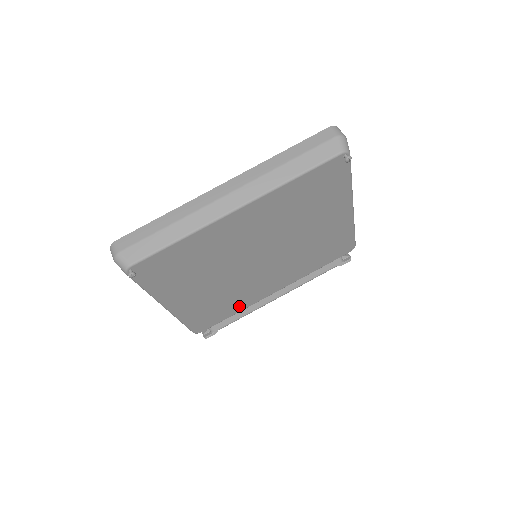
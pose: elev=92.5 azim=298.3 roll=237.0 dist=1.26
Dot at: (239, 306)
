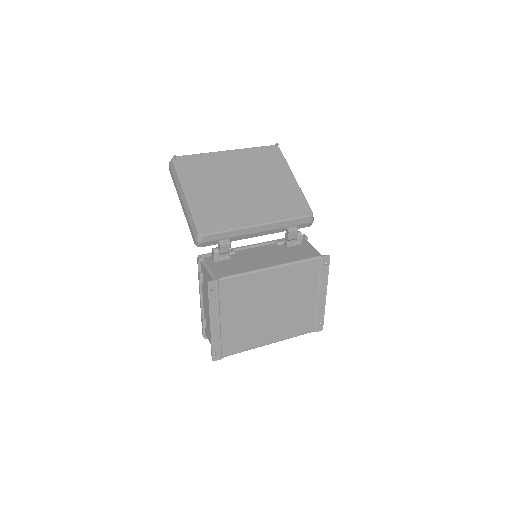
Dot at: (232, 223)
